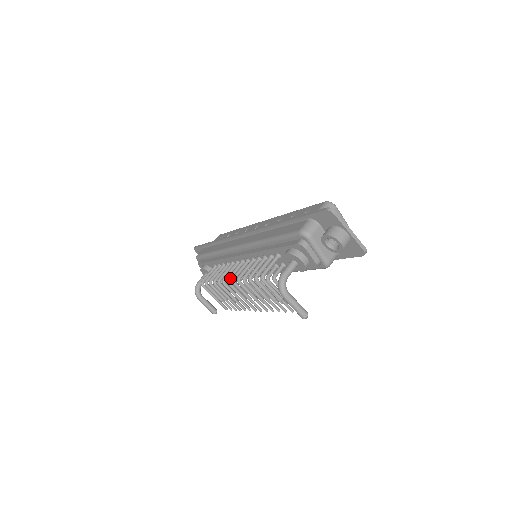
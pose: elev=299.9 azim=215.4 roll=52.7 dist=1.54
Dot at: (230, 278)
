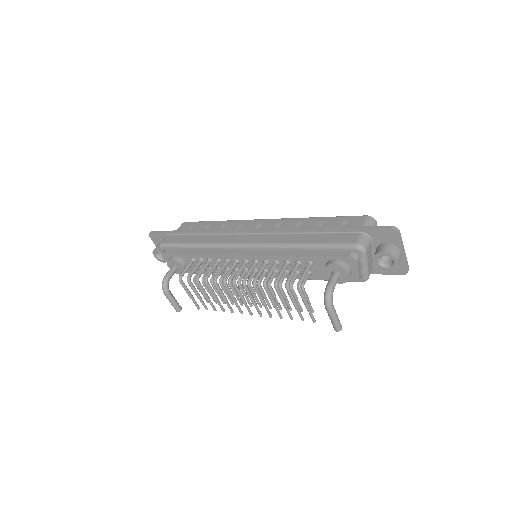
Dot at: (236, 279)
